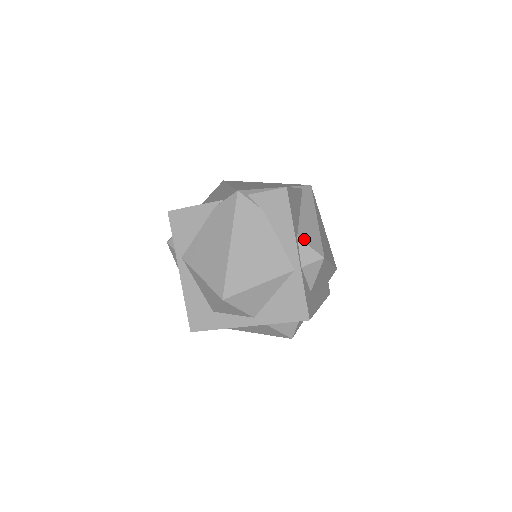
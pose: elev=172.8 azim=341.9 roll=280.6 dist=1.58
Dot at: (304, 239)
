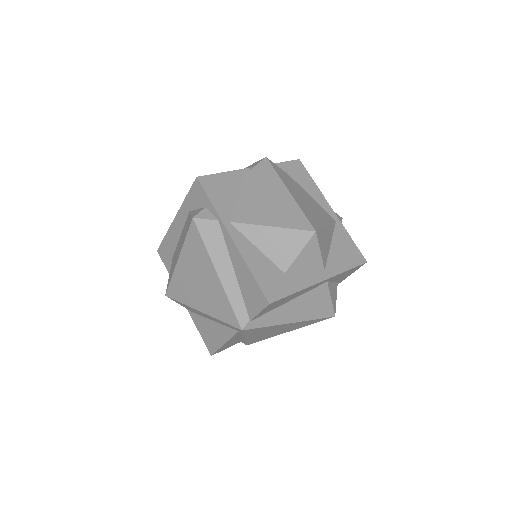
Dot at: occluded
